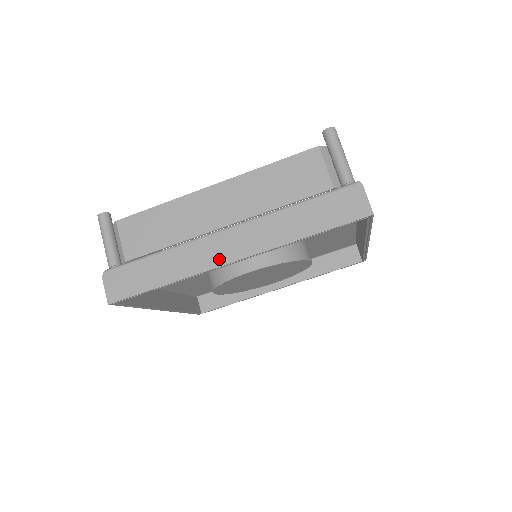
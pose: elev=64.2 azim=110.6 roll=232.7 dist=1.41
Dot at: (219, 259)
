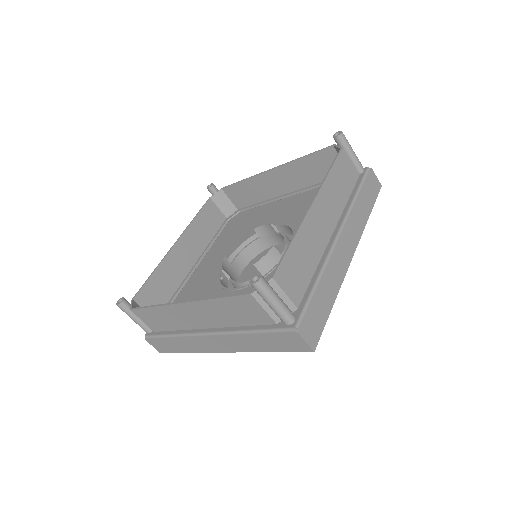
Dot at: (212, 349)
